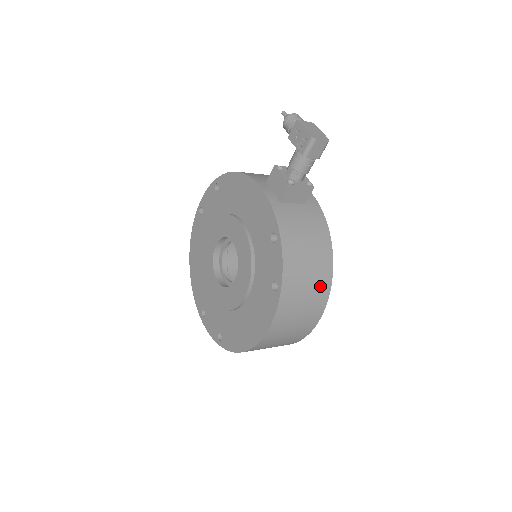
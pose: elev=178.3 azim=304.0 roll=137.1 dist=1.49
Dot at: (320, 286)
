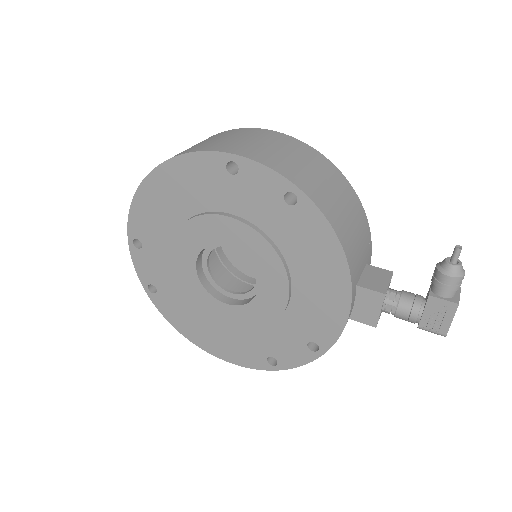
Dot at: occluded
